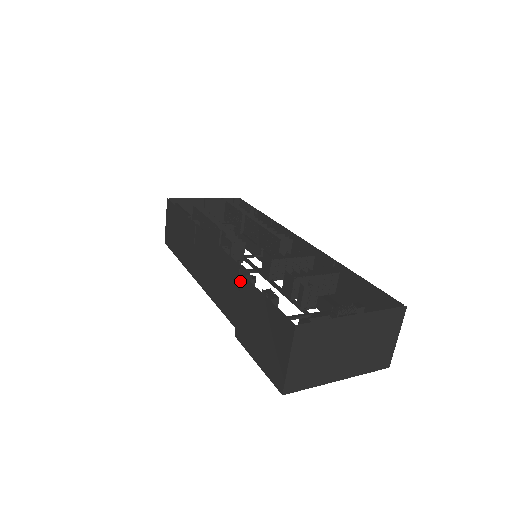
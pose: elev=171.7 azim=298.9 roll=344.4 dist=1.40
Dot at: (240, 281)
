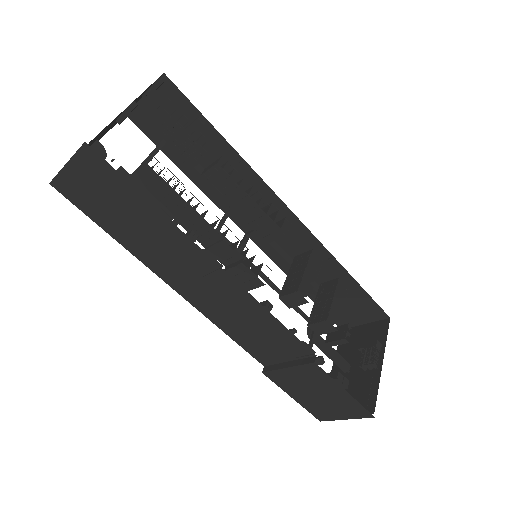
Dot at: (292, 348)
